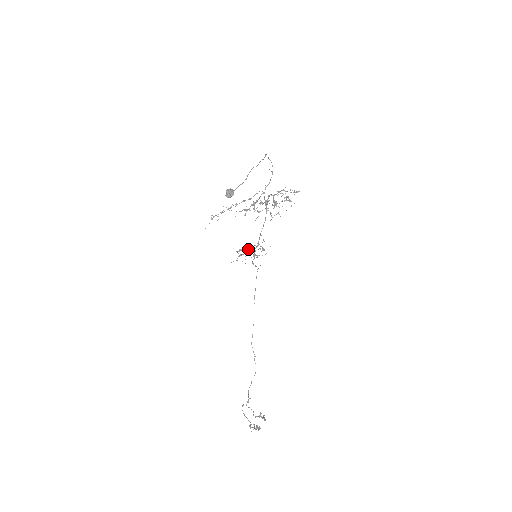
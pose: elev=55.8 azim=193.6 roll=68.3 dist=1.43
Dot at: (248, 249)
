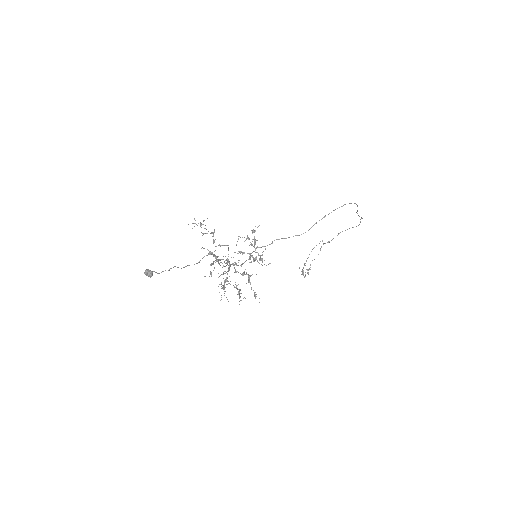
Dot at: (241, 252)
